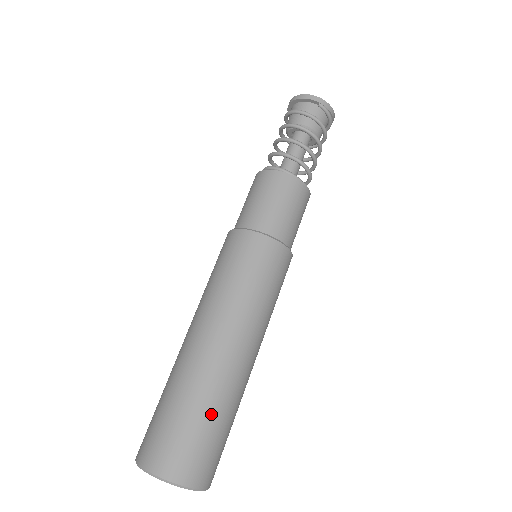
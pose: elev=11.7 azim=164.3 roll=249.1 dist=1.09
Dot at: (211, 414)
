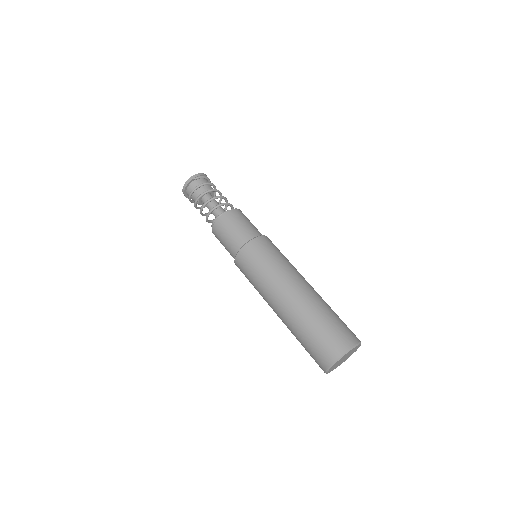
Dot at: (322, 318)
